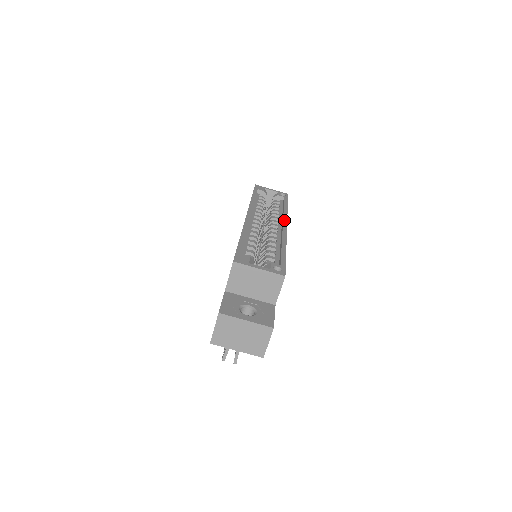
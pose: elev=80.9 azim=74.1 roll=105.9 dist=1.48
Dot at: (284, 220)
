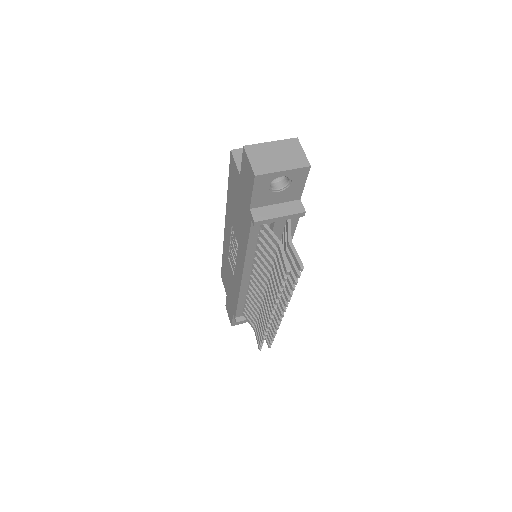
Dot at: occluded
